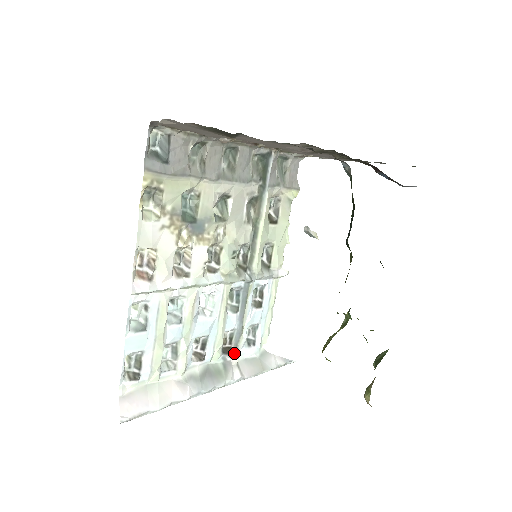
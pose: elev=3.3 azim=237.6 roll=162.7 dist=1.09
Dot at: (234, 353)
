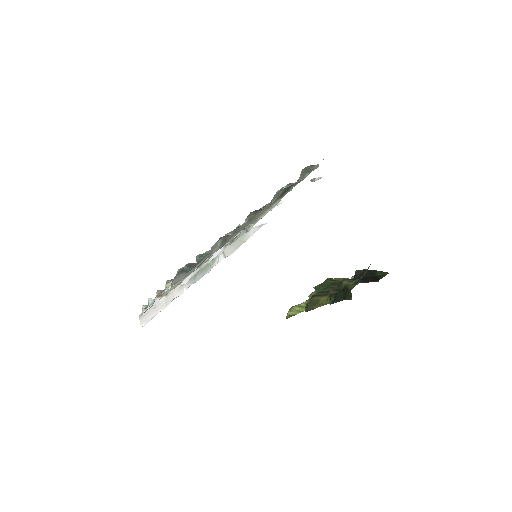
Dot at: occluded
